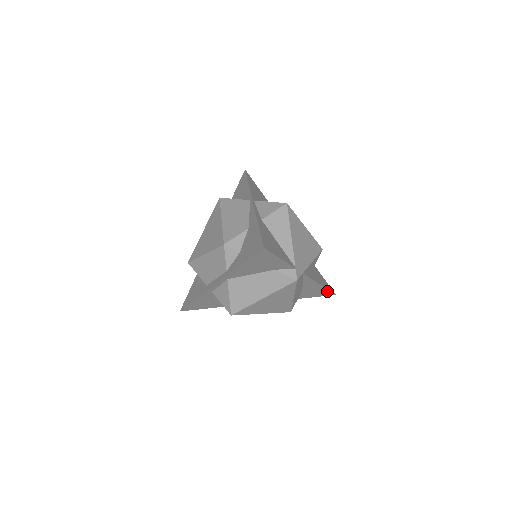
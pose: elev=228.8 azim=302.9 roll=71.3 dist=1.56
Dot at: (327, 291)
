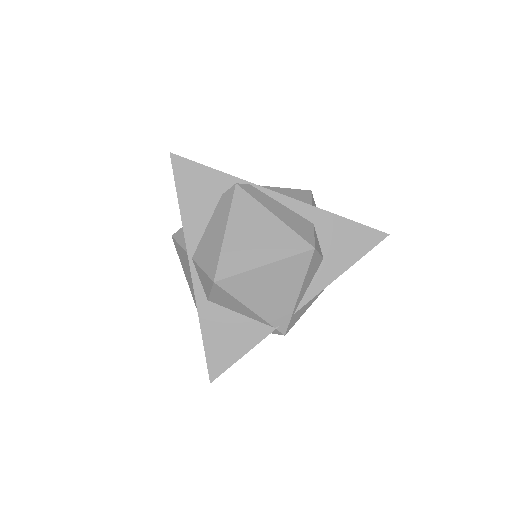
Dot at: (366, 251)
